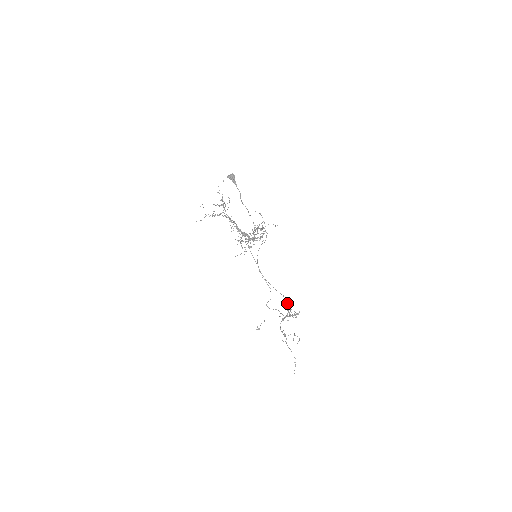
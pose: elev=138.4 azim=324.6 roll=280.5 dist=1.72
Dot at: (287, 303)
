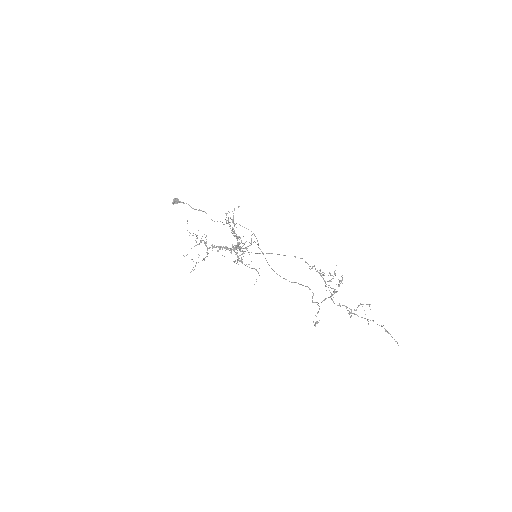
Dot at: (305, 262)
